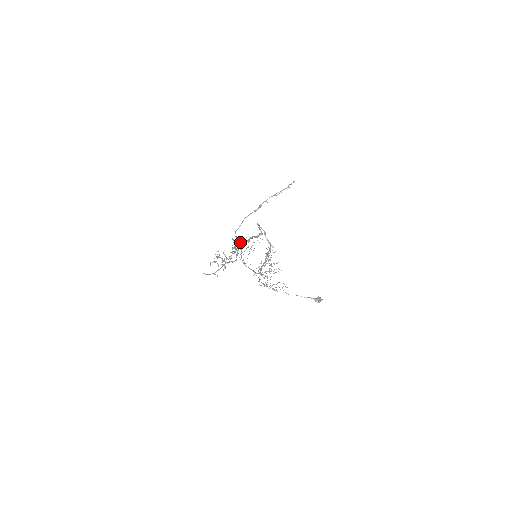
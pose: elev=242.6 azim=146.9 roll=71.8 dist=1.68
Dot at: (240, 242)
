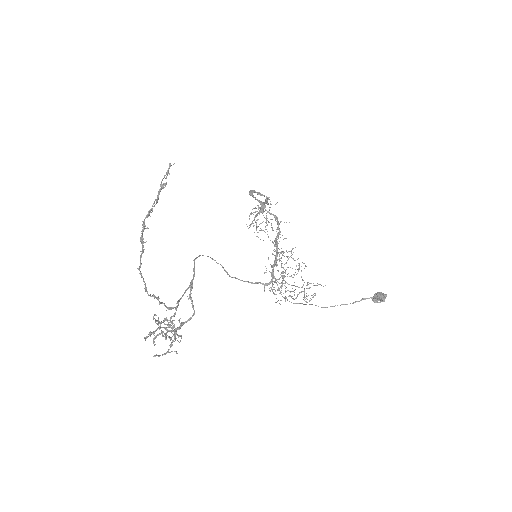
Dot at: (259, 210)
